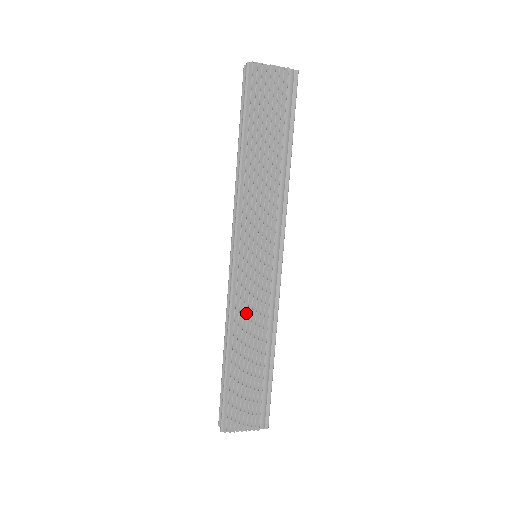
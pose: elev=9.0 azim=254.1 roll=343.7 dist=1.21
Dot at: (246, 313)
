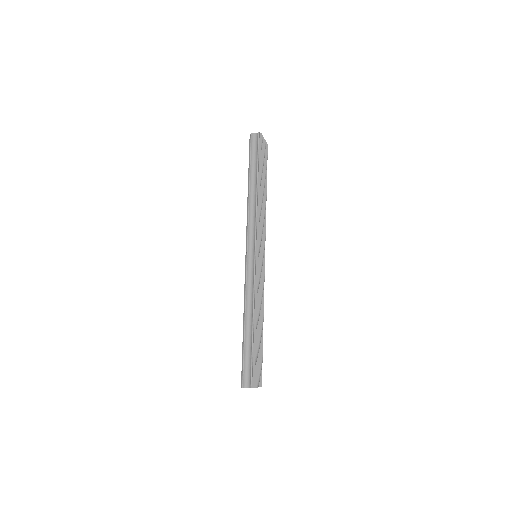
Dot at: (259, 294)
